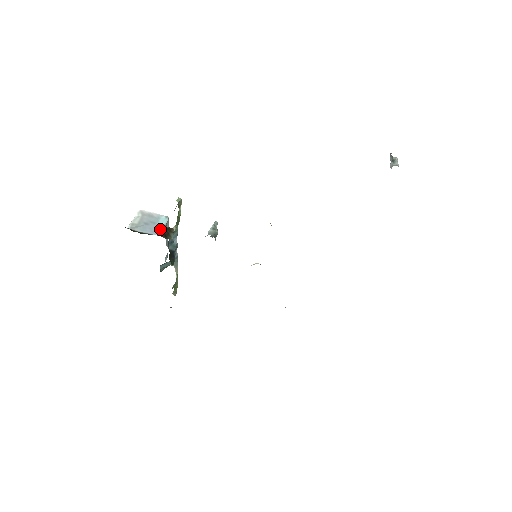
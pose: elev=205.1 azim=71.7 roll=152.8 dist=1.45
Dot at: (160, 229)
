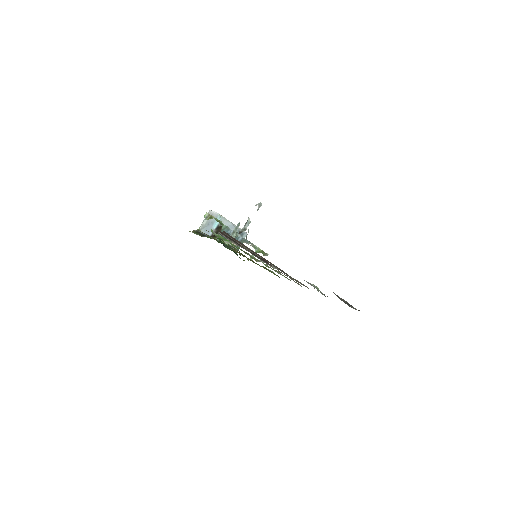
Dot at: (213, 229)
